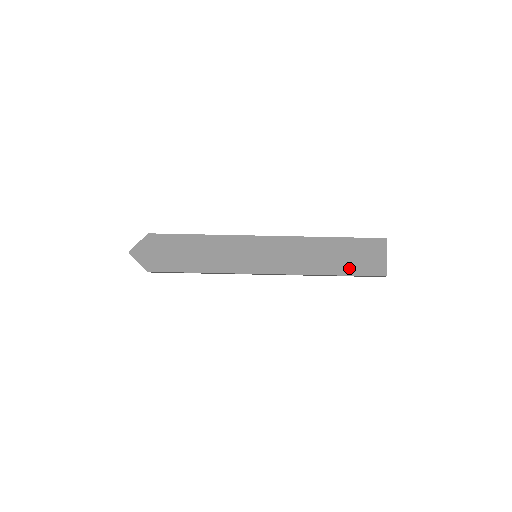
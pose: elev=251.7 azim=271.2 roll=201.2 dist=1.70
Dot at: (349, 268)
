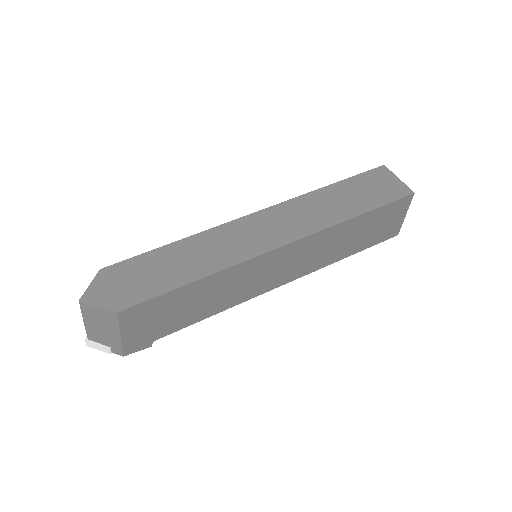
Dot at: (370, 202)
